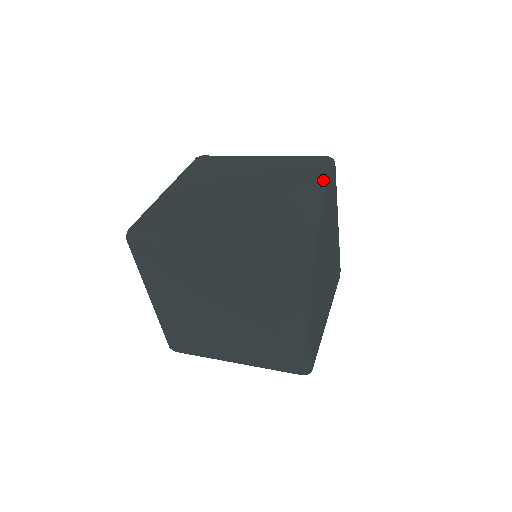
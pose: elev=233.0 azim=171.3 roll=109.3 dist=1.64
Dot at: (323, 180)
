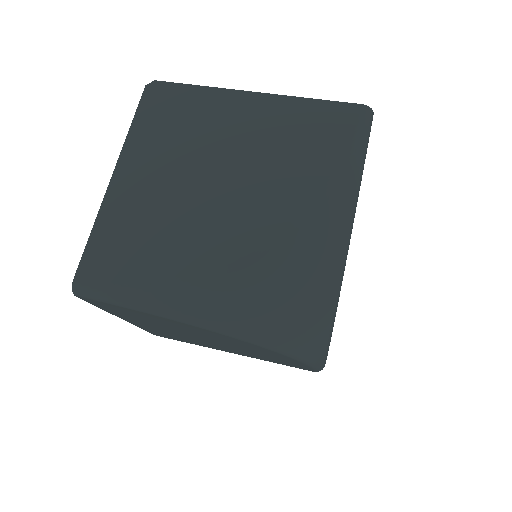
Dot at: (358, 163)
